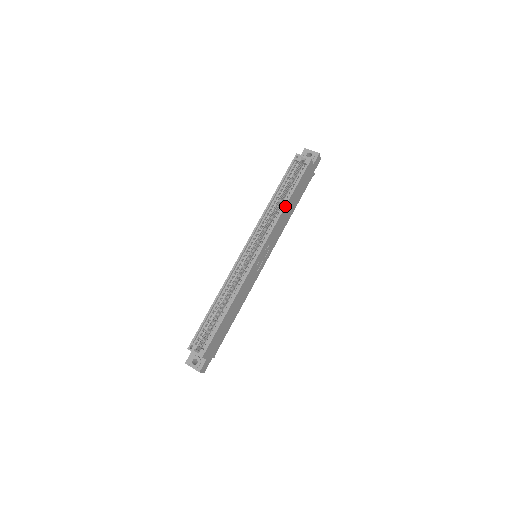
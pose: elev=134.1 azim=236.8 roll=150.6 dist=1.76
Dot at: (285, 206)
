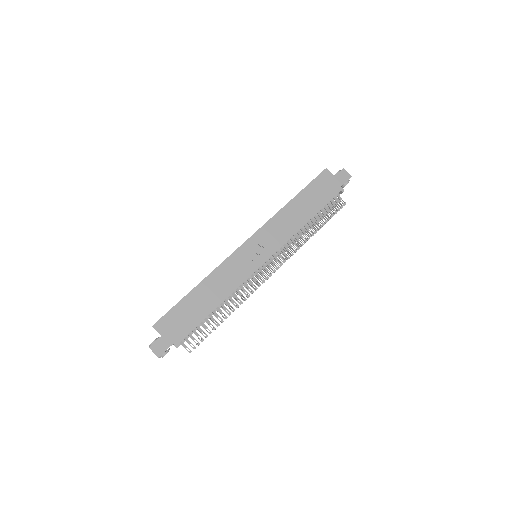
Dot at: (287, 204)
